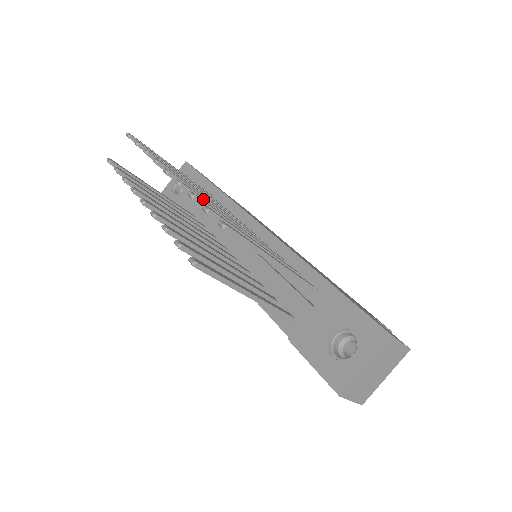
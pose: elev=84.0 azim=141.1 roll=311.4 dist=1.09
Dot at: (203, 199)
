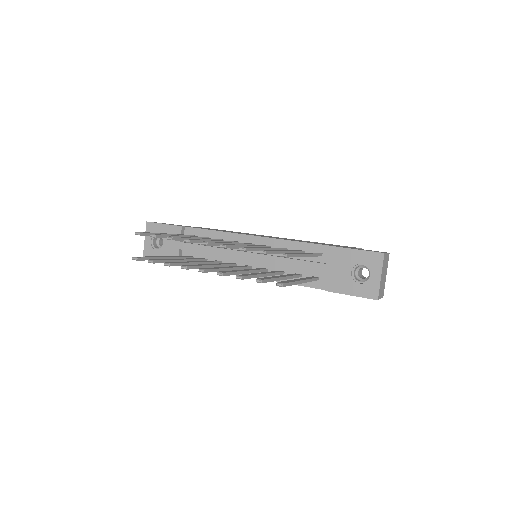
Dot at: (236, 246)
